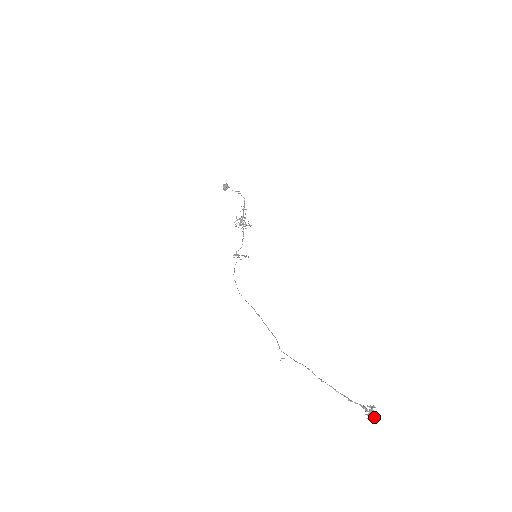
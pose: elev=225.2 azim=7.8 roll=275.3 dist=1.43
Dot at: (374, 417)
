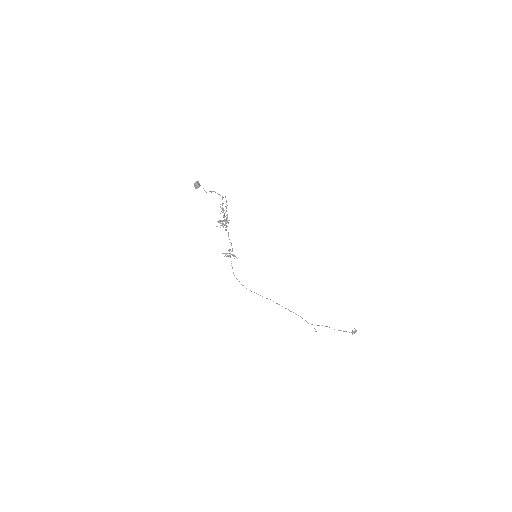
Dot at: occluded
